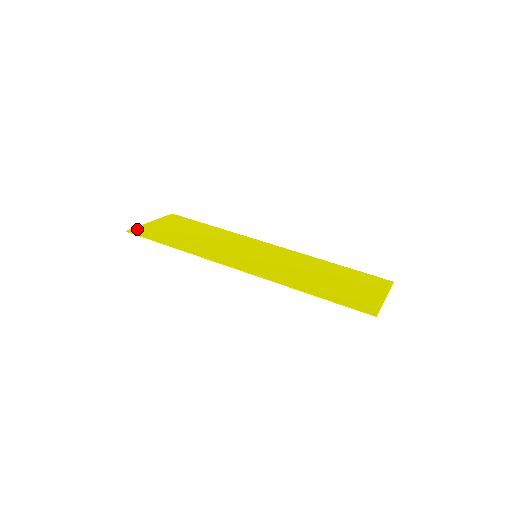
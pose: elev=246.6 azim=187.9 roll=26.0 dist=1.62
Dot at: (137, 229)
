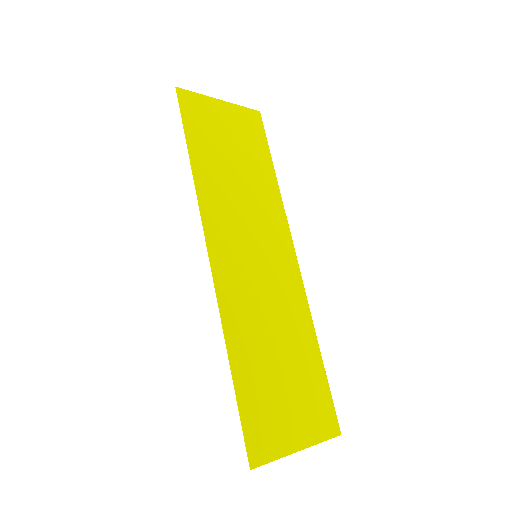
Dot at: (191, 96)
